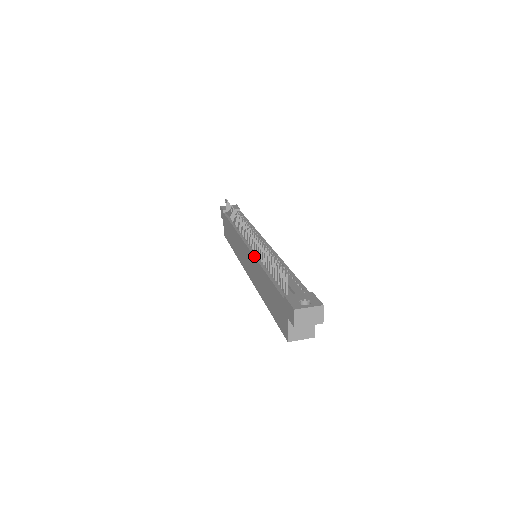
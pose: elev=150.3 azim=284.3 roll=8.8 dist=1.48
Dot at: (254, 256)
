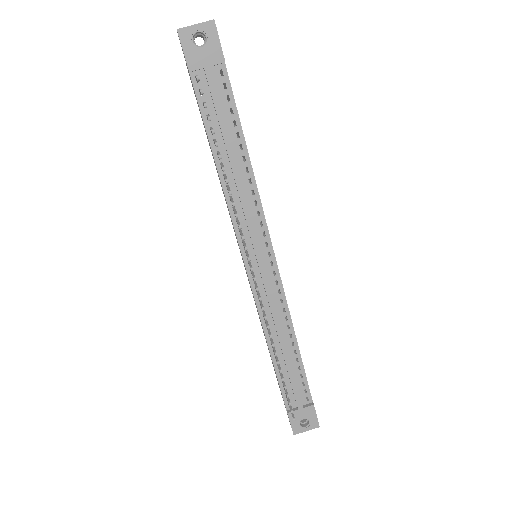
Dot at: occluded
